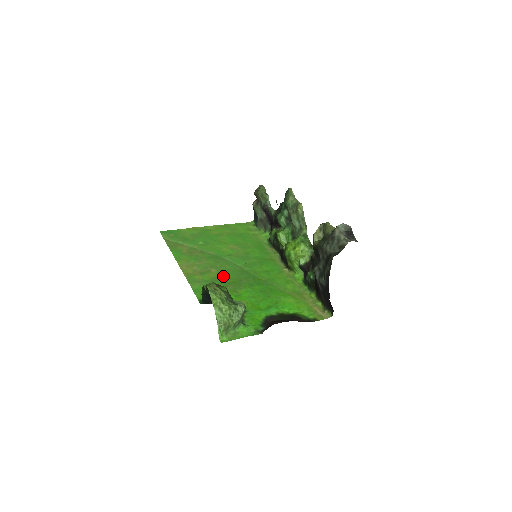
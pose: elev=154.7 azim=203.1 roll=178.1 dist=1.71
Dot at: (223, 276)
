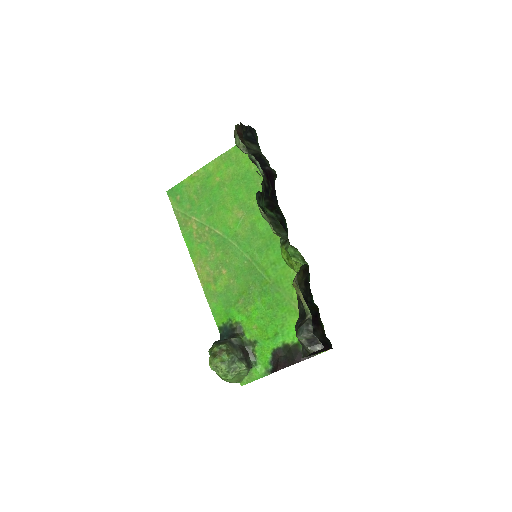
Dot at: (233, 282)
